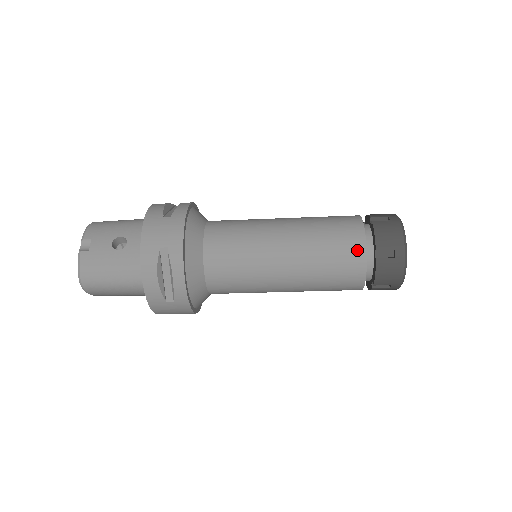
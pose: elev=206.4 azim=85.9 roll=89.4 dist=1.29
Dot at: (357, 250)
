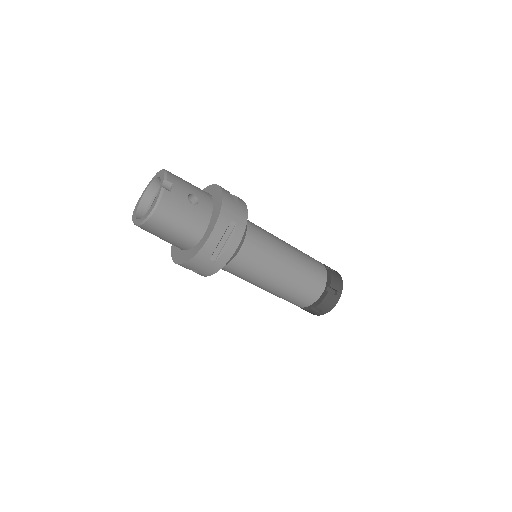
Dot at: (322, 282)
